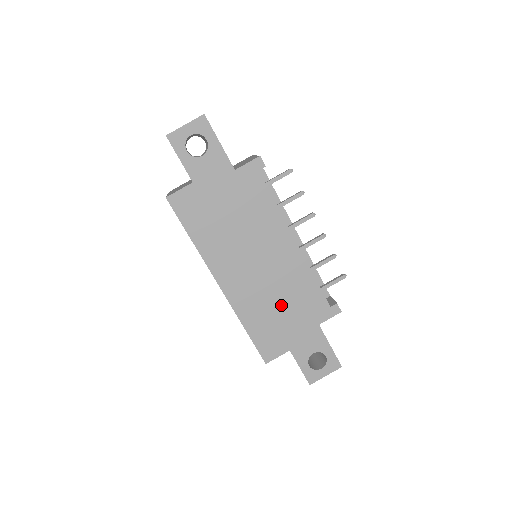
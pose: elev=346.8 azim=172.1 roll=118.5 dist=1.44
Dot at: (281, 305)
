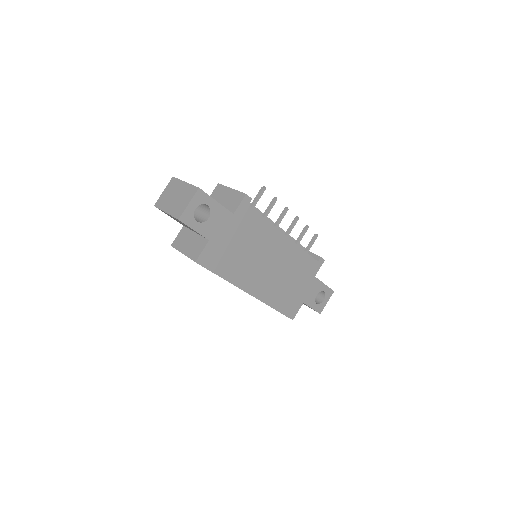
Dot at: (290, 280)
